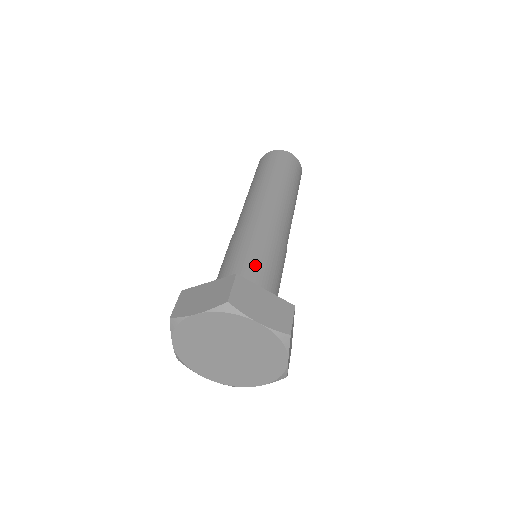
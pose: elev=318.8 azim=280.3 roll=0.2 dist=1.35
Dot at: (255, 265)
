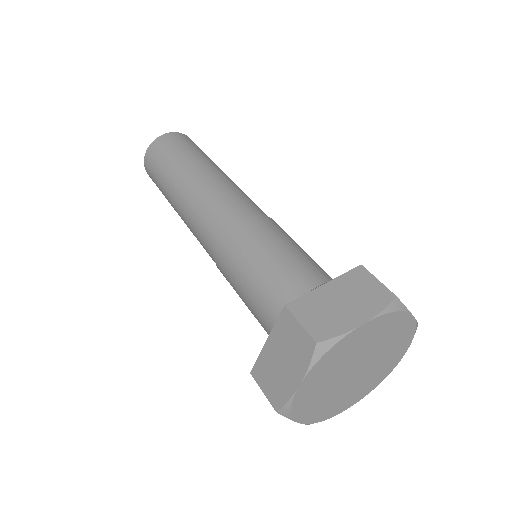
Dot at: (276, 270)
